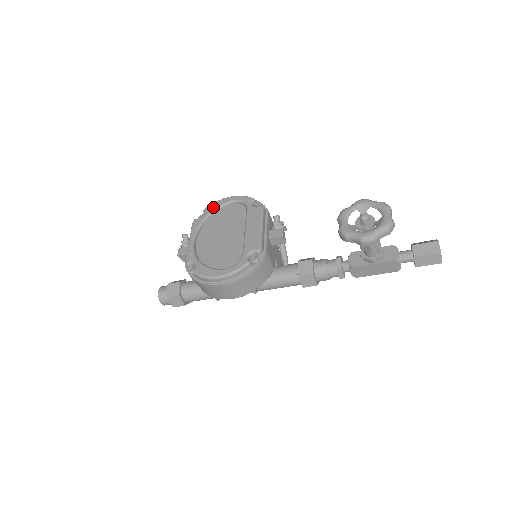
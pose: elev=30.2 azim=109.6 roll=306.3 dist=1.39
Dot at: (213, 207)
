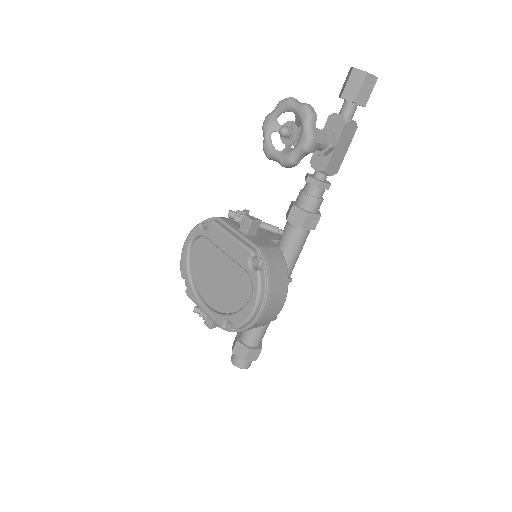
Dot at: (184, 267)
